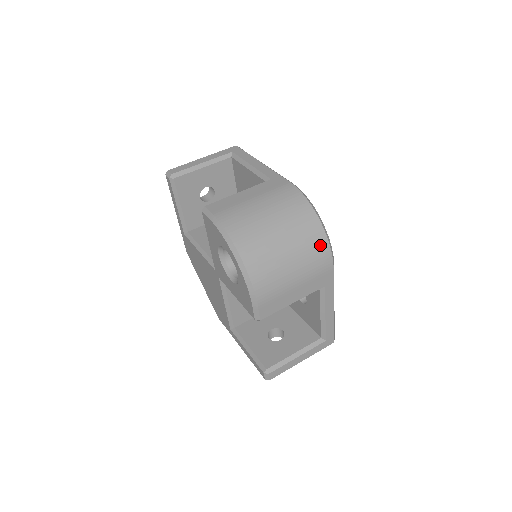
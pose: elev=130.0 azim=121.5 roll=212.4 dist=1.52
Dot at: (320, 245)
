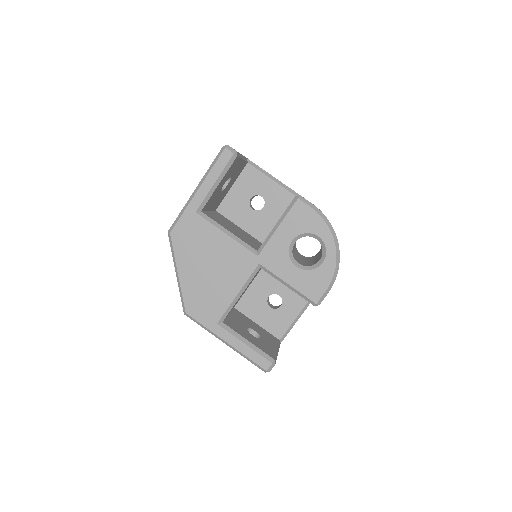
Dot at: occluded
